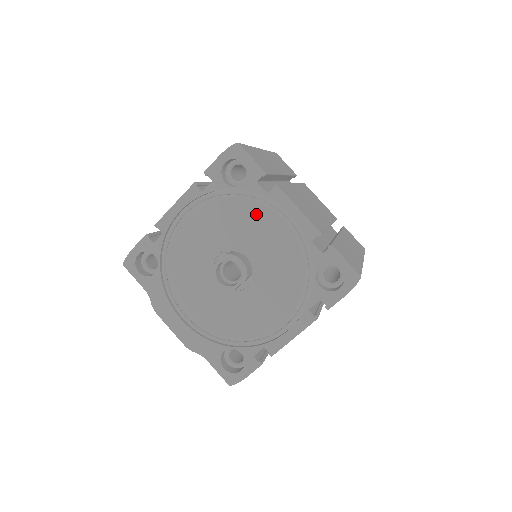
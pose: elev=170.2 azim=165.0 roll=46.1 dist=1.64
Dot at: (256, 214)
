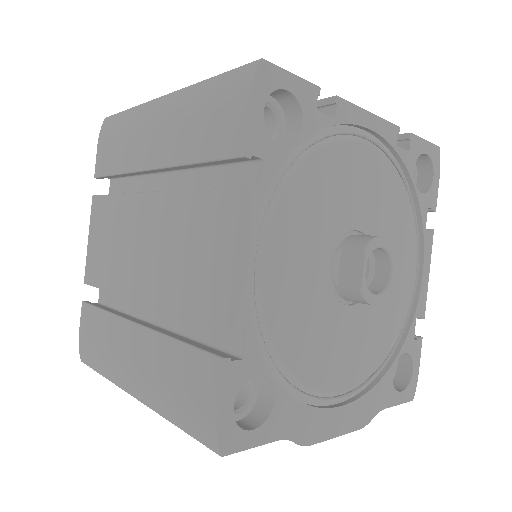
Dot at: (337, 162)
